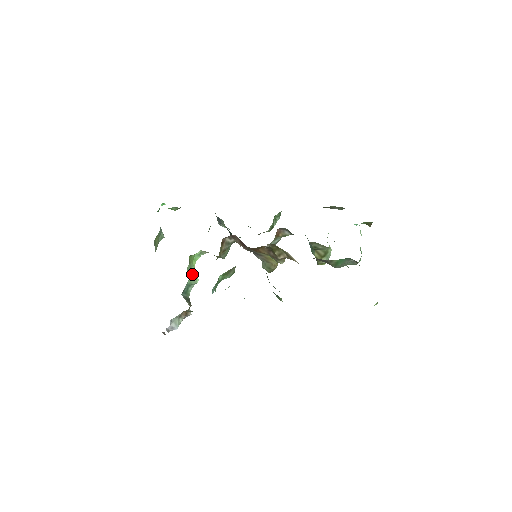
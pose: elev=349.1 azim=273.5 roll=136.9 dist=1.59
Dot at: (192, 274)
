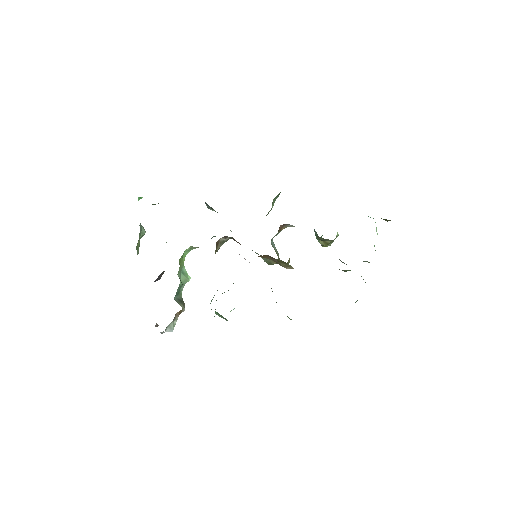
Dot at: (183, 274)
